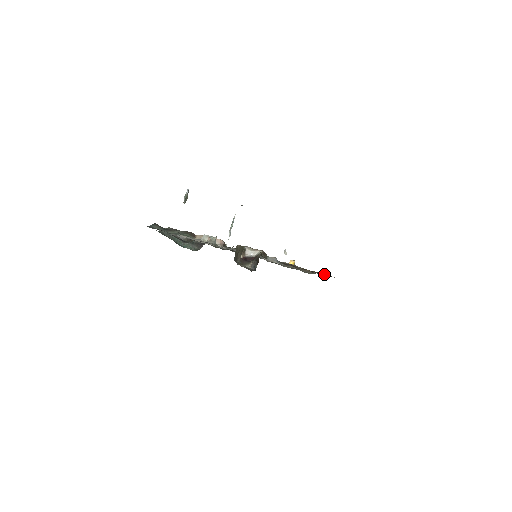
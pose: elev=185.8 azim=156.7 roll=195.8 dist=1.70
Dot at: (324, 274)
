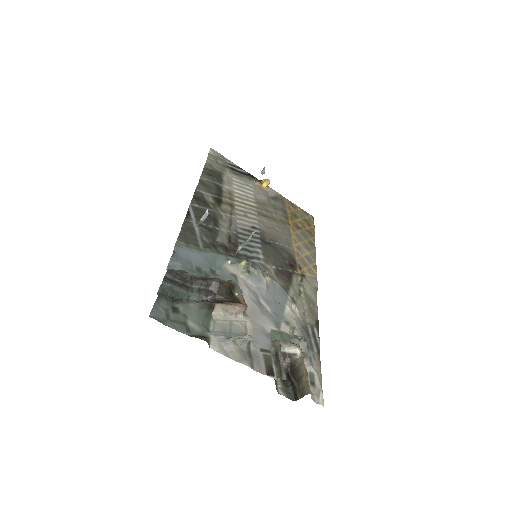
Dot at: (306, 232)
